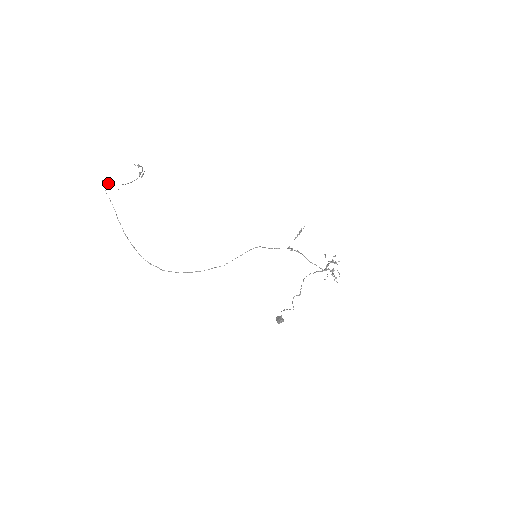
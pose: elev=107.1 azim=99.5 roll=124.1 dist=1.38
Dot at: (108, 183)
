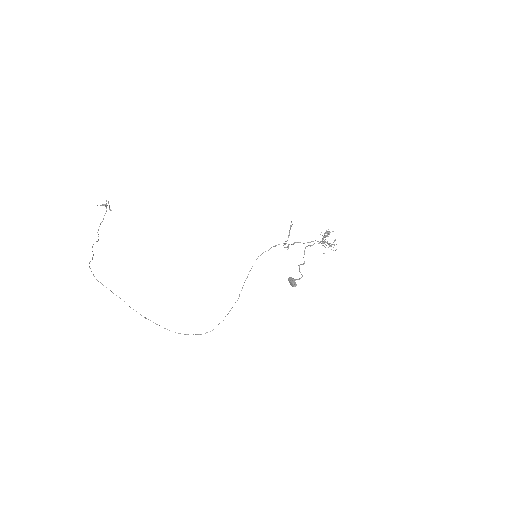
Dot at: occluded
